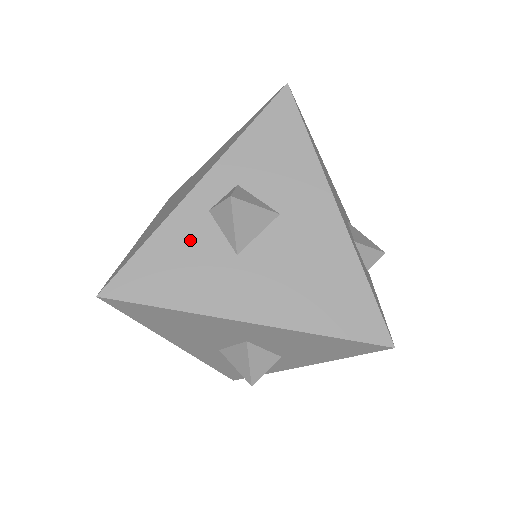
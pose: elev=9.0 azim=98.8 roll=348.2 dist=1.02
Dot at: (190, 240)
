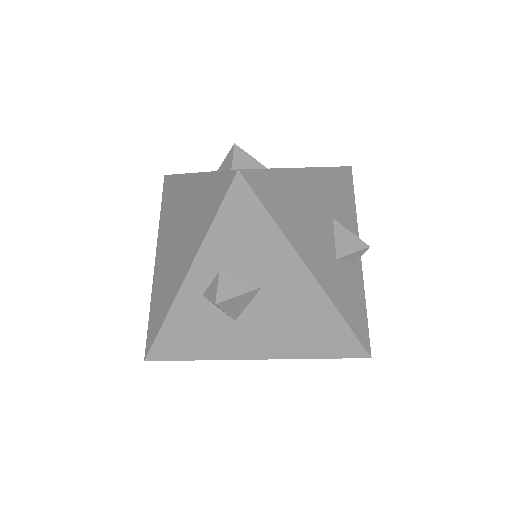
Dot at: (195, 317)
